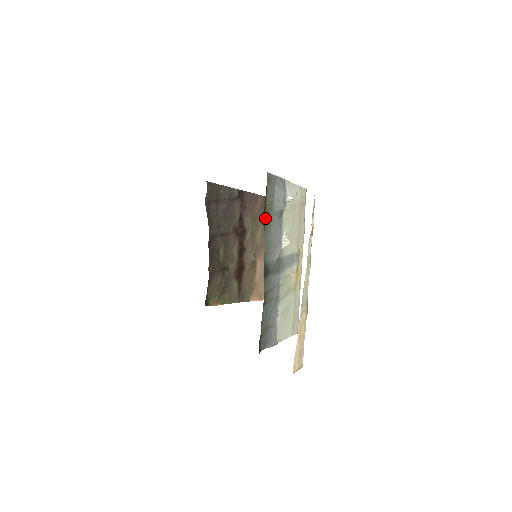
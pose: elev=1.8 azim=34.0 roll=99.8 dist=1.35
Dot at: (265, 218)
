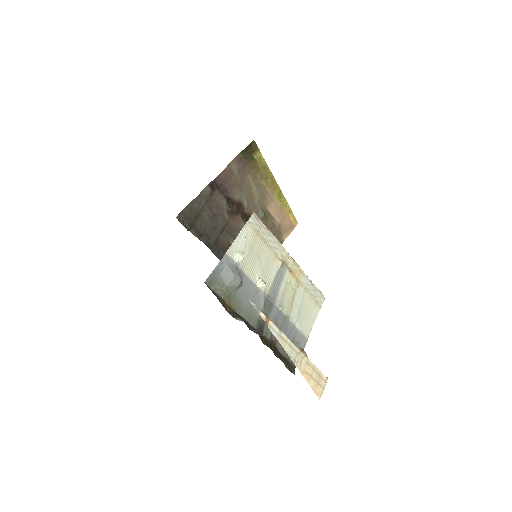
Dot at: (230, 306)
